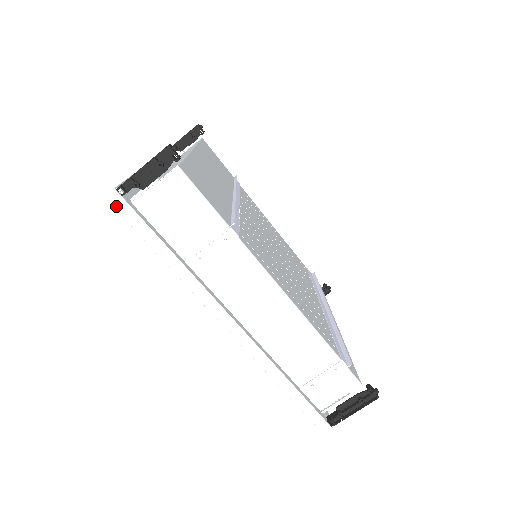
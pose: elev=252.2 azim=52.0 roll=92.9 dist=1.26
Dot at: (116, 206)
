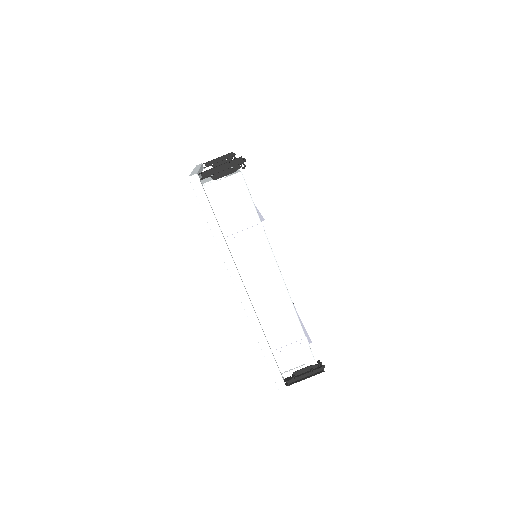
Dot at: (194, 185)
